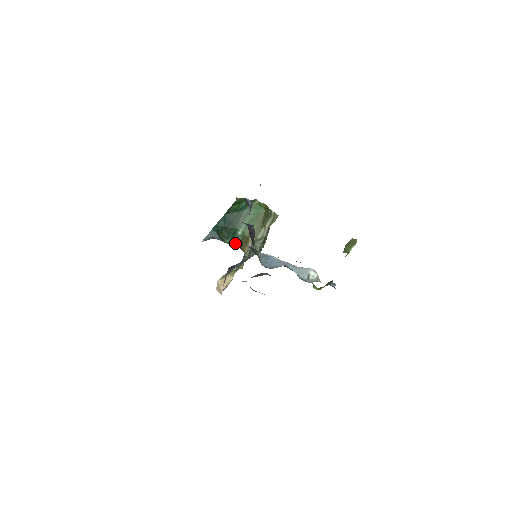
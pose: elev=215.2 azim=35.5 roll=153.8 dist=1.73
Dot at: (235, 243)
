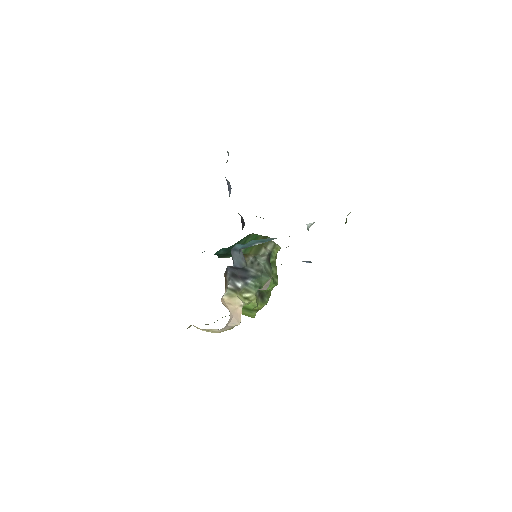
Dot at: occluded
